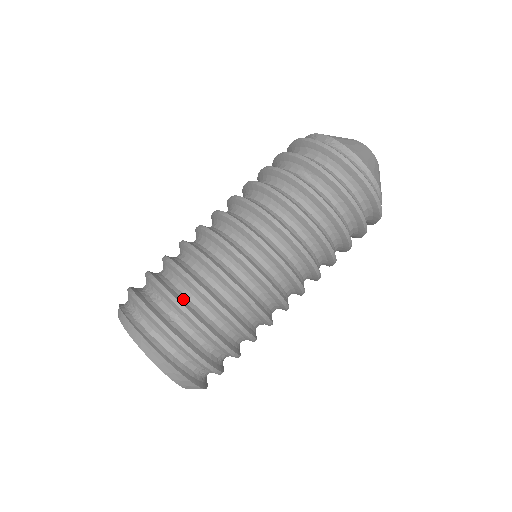
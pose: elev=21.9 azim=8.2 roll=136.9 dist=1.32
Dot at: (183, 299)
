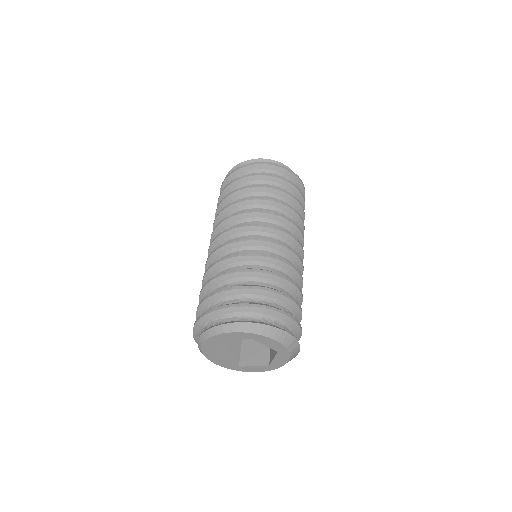
Dot at: occluded
